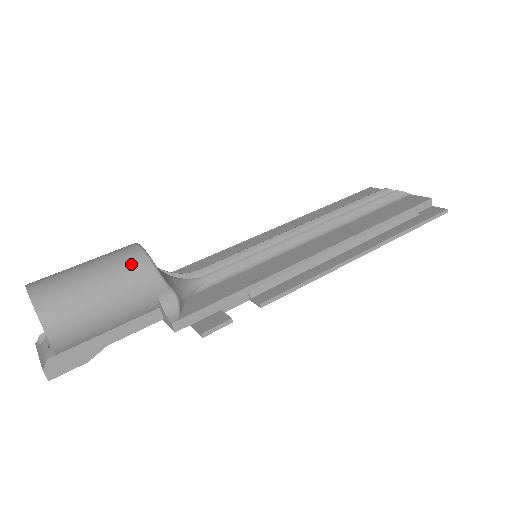
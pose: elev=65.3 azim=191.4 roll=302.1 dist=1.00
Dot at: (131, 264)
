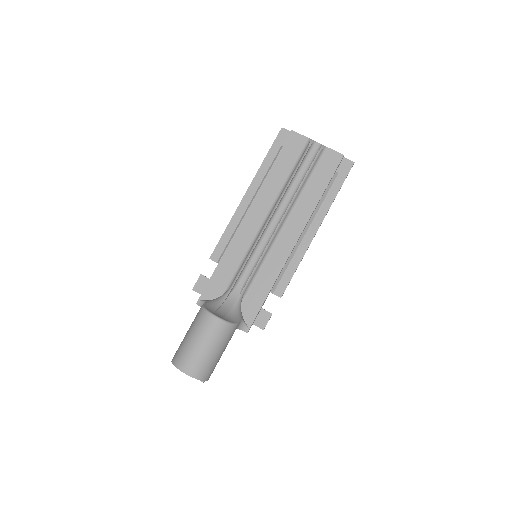
Dot at: (223, 332)
